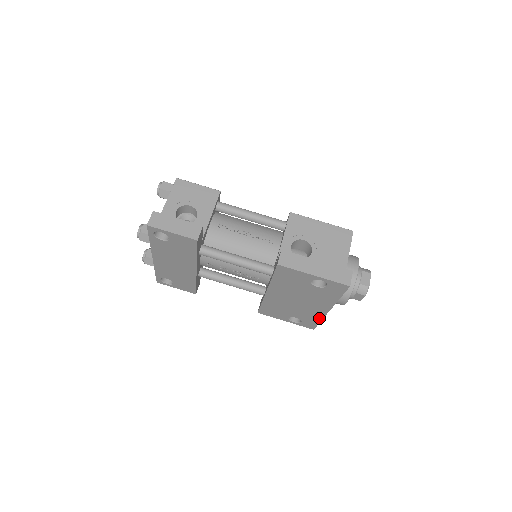
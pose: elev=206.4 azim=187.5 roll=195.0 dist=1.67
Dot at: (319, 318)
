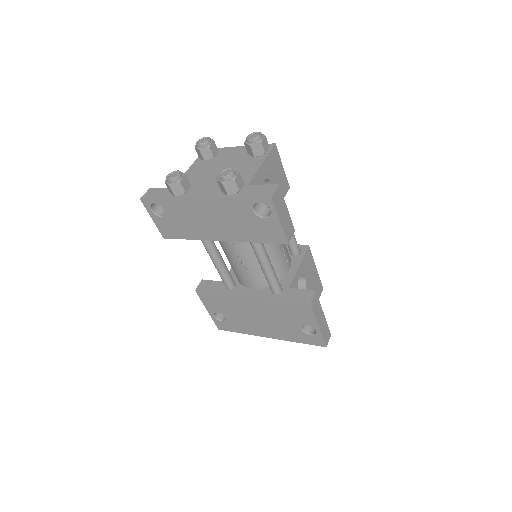
Dot at: (246, 332)
